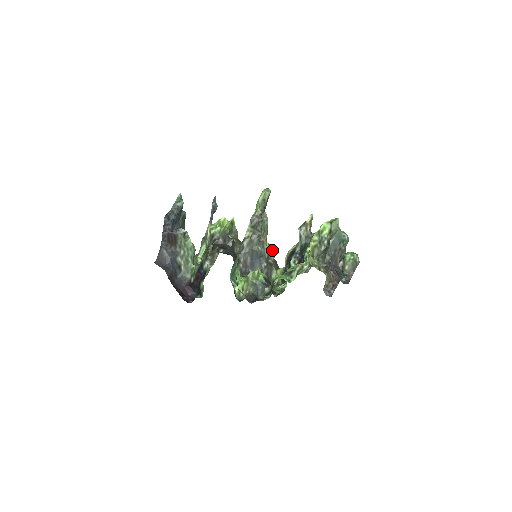
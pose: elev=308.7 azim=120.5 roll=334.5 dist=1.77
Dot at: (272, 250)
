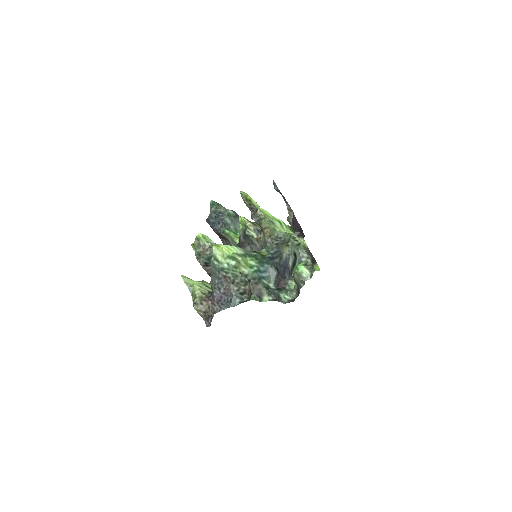
Dot at: occluded
